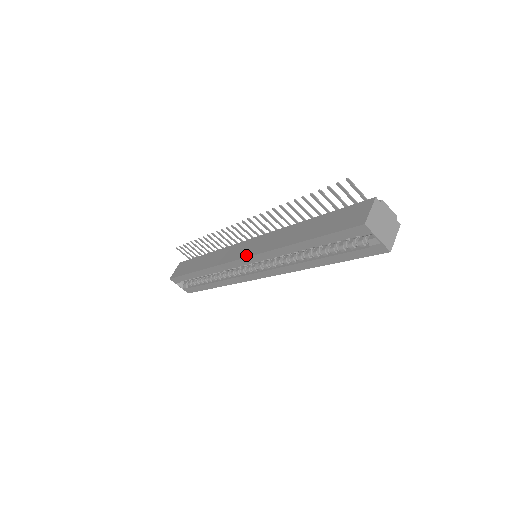
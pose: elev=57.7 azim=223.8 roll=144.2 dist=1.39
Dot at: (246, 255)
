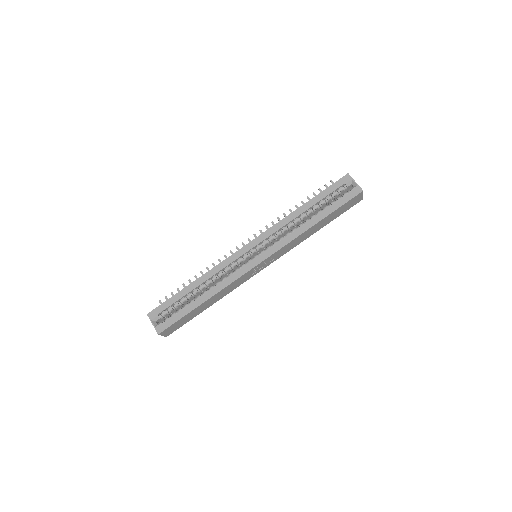
Dot at: (255, 239)
